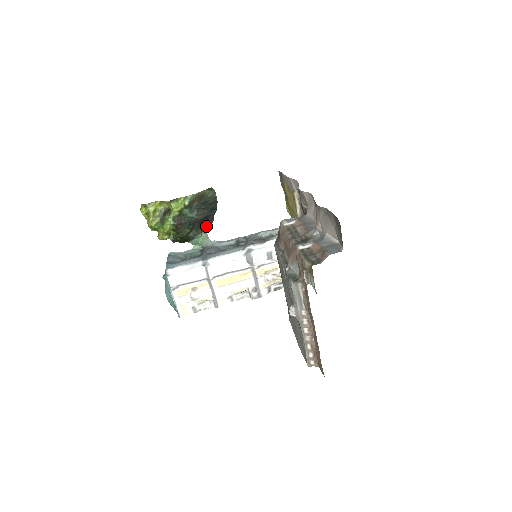
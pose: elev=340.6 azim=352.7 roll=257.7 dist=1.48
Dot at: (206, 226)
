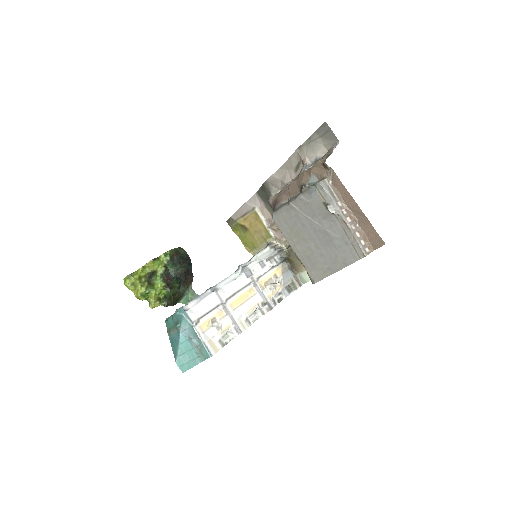
Dot at: (189, 282)
